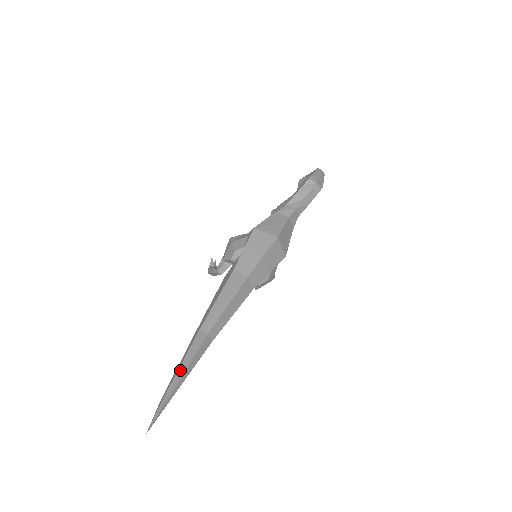
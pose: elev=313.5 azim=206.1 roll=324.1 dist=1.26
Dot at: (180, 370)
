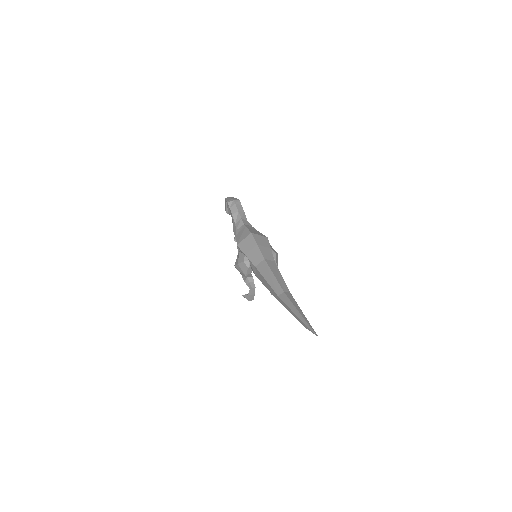
Dot at: (294, 312)
